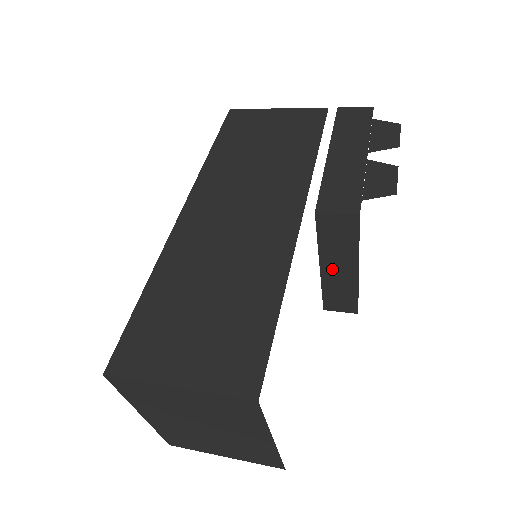
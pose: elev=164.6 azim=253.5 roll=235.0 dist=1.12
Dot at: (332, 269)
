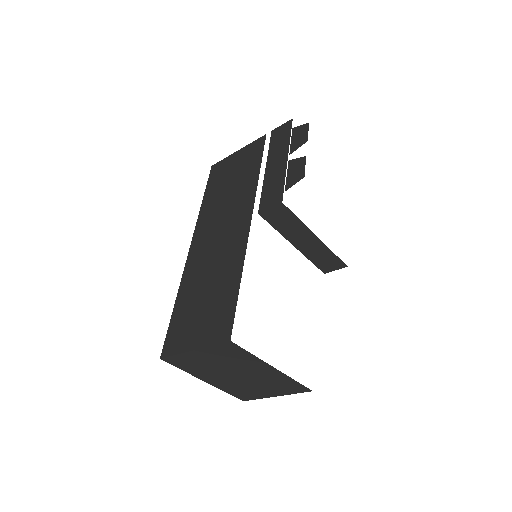
Dot at: (301, 243)
